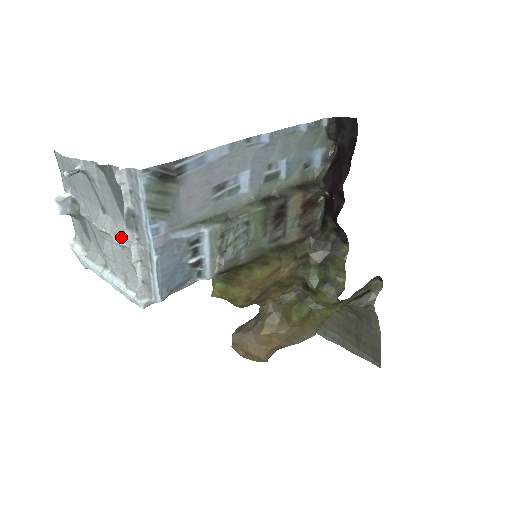
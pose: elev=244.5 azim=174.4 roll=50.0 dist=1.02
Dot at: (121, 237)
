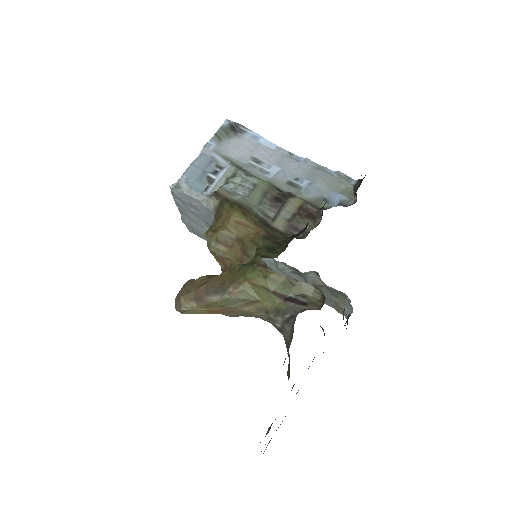
Dot at: occluded
